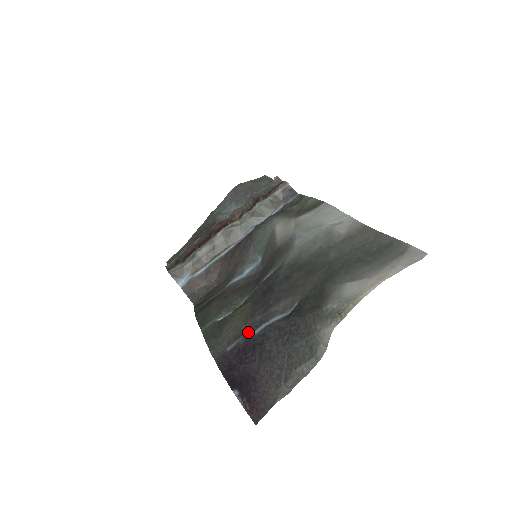
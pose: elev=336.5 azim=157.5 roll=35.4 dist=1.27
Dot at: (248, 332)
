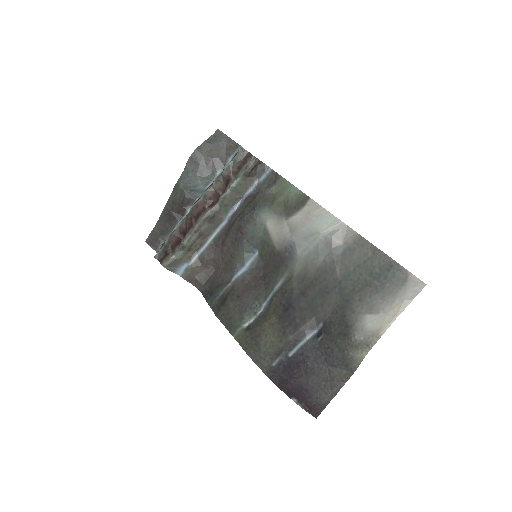
Dot at: (287, 350)
